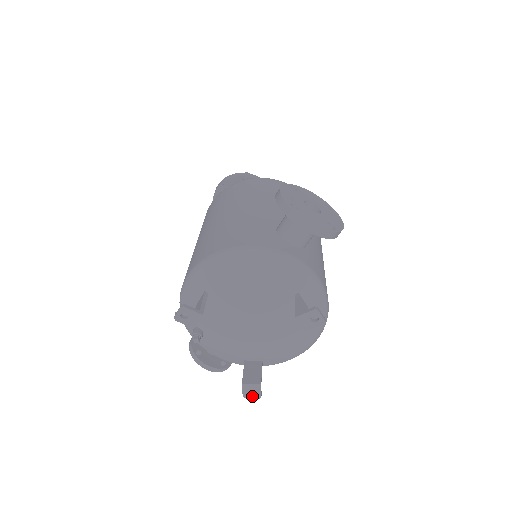
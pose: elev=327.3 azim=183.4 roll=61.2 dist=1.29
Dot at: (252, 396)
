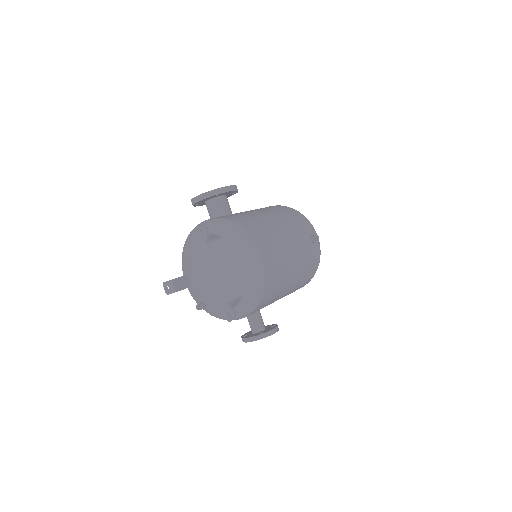
Dot at: (231, 317)
